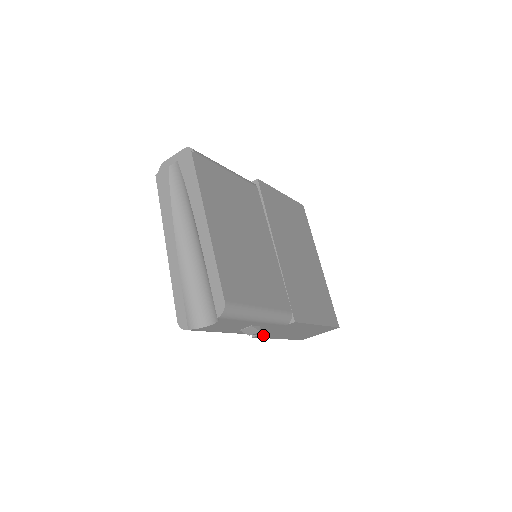
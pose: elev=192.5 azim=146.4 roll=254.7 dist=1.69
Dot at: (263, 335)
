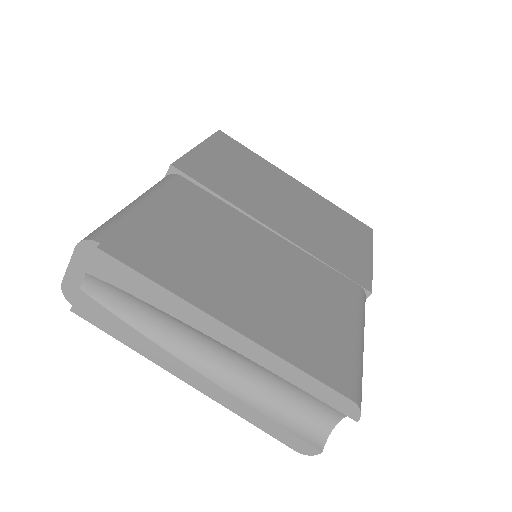
Dot at: occluded
